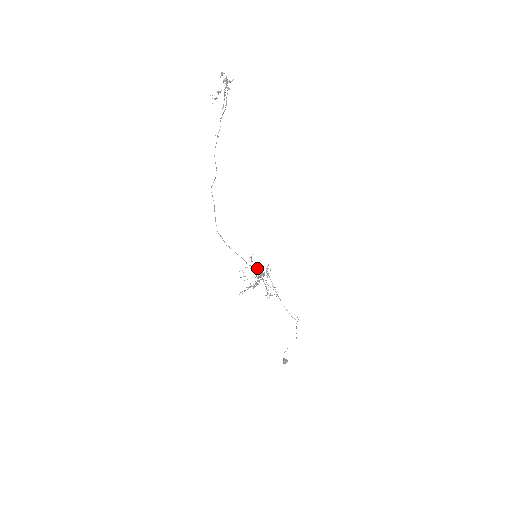
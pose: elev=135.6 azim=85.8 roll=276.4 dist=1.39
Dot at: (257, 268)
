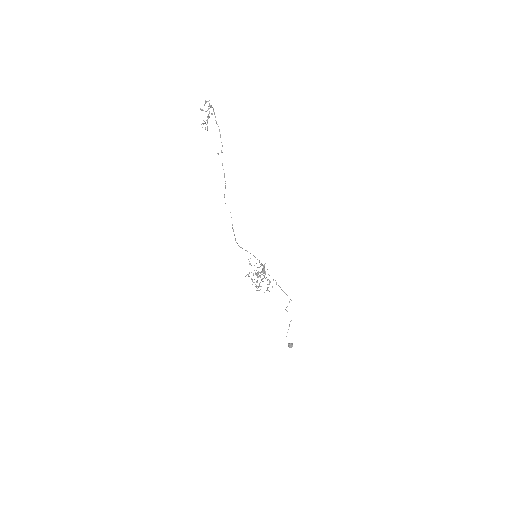
Dot at: occluded
